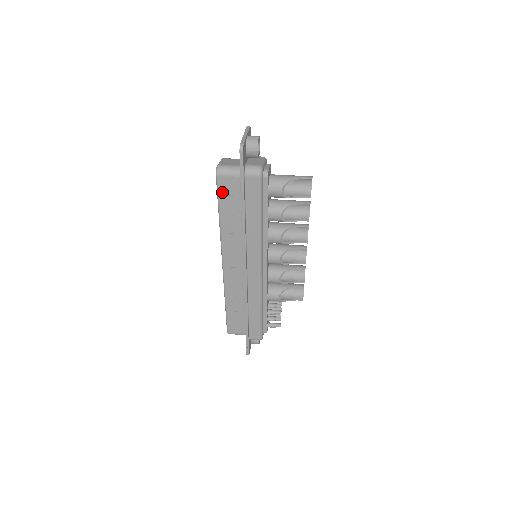
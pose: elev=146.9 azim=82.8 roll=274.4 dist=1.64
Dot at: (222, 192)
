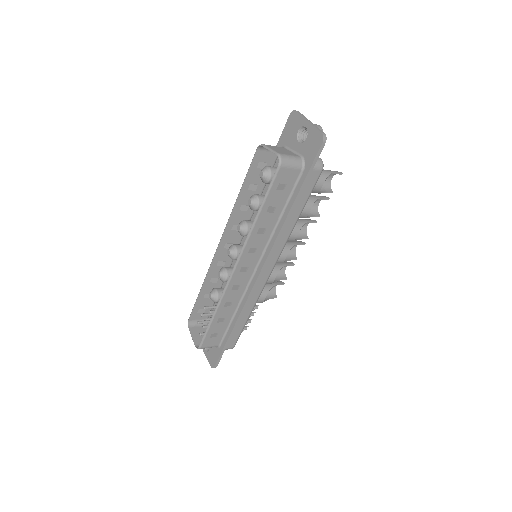
Dot at: (276, 186)
